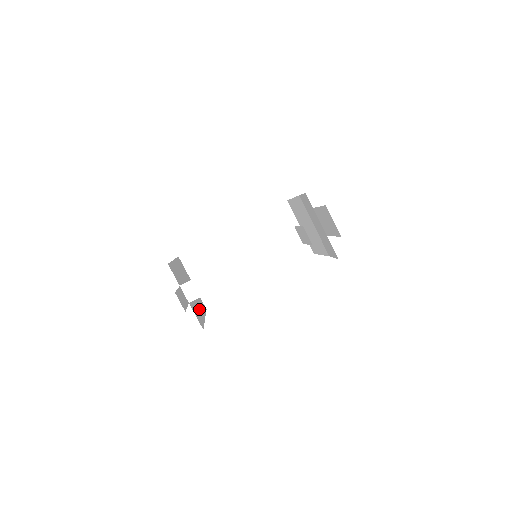
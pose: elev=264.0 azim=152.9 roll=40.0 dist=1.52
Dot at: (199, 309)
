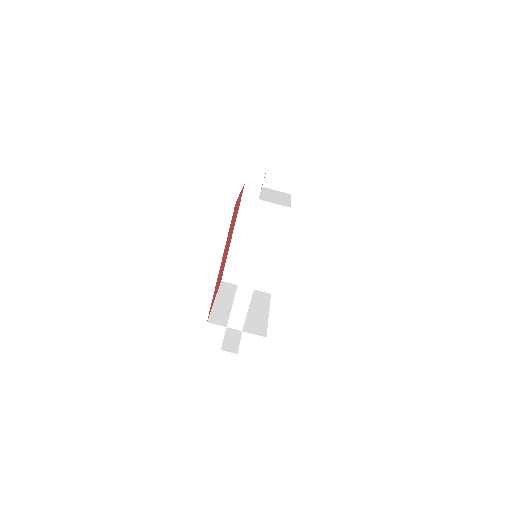
Dot at: (259, 314)
